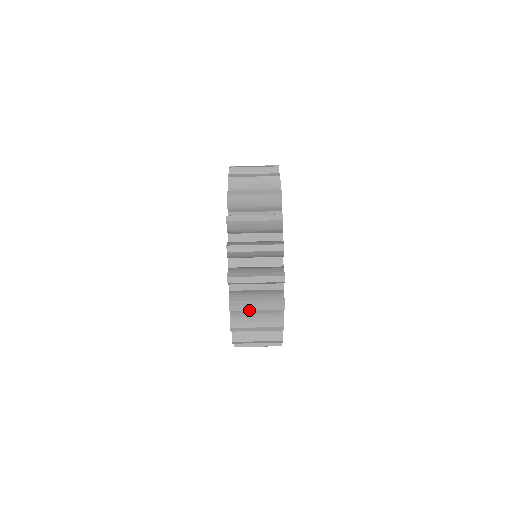
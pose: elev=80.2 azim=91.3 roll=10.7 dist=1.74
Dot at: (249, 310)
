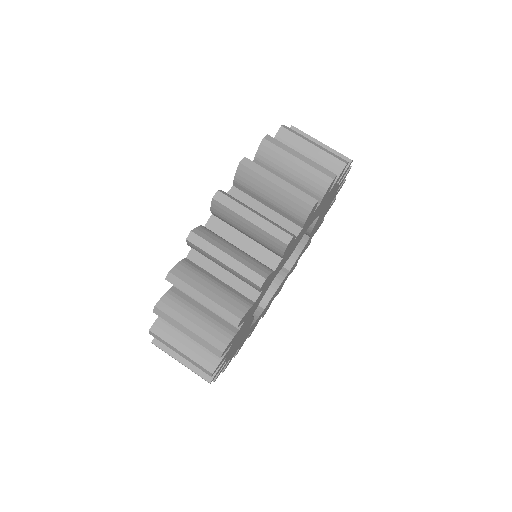
Dot at: (239, 214)
